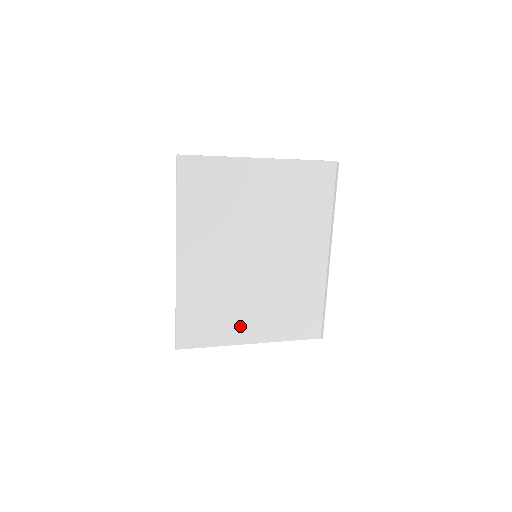
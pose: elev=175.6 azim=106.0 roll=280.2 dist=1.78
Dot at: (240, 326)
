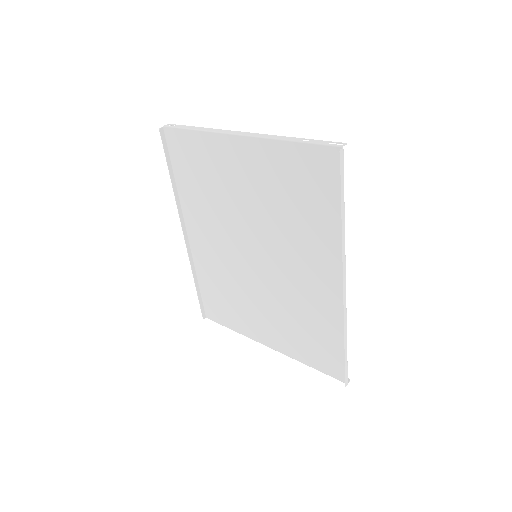
Dot at: (254, 324)
